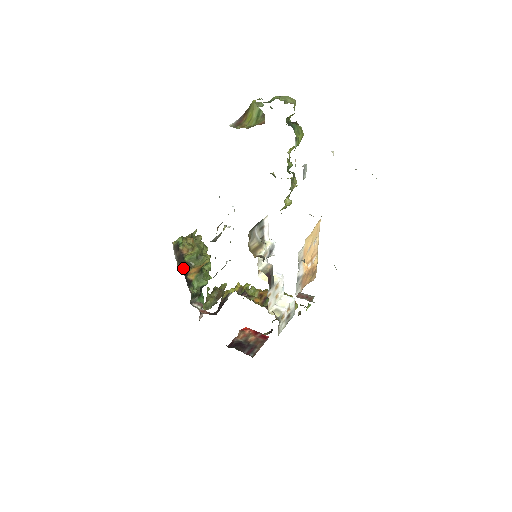
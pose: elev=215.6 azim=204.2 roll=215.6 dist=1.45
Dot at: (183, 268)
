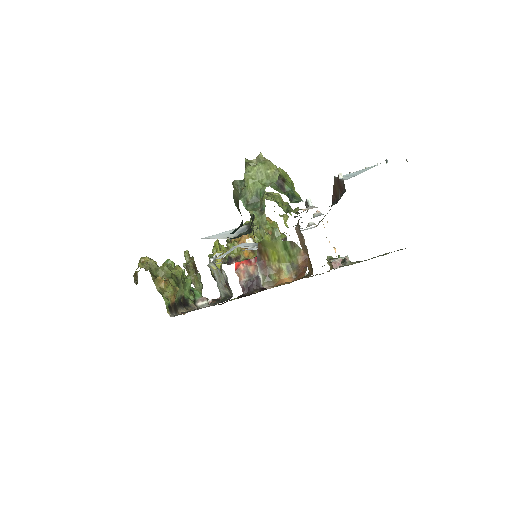
Dot at: (181, 307)
